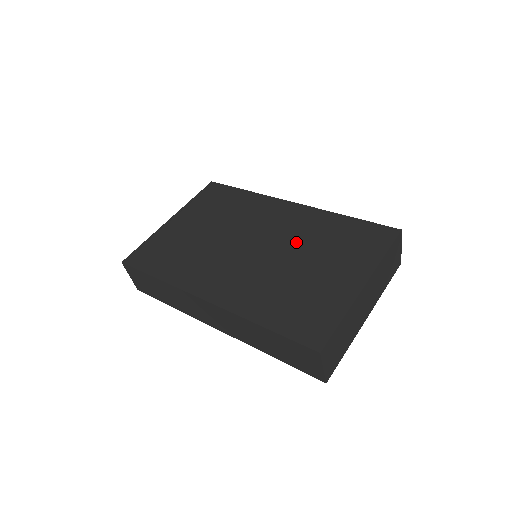
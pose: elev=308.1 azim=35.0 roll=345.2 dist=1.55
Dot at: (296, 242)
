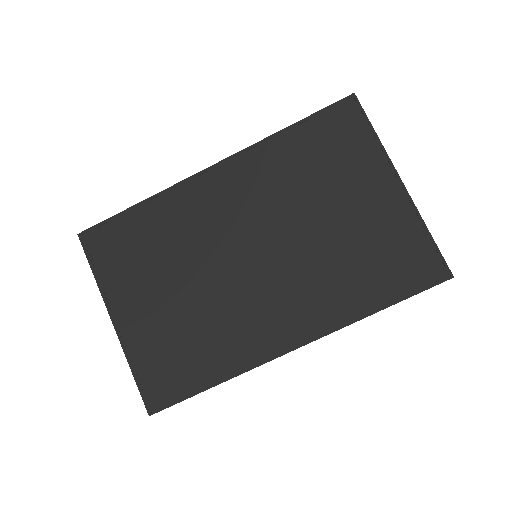
Dot at: (283, 206)
